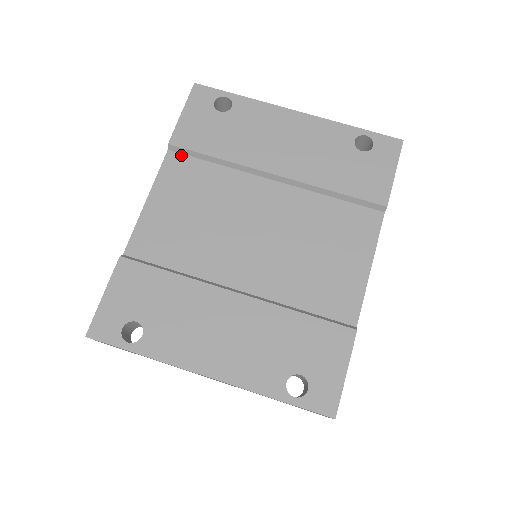
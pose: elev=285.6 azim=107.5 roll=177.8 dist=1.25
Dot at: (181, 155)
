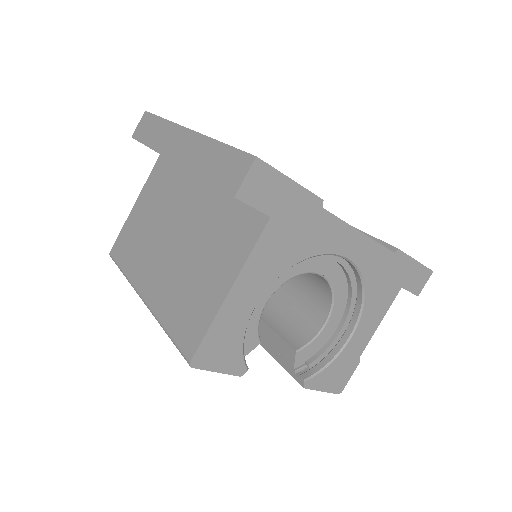
Dot at: occluded
